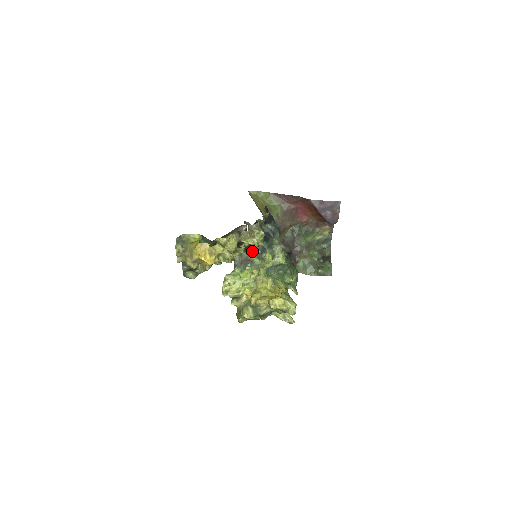
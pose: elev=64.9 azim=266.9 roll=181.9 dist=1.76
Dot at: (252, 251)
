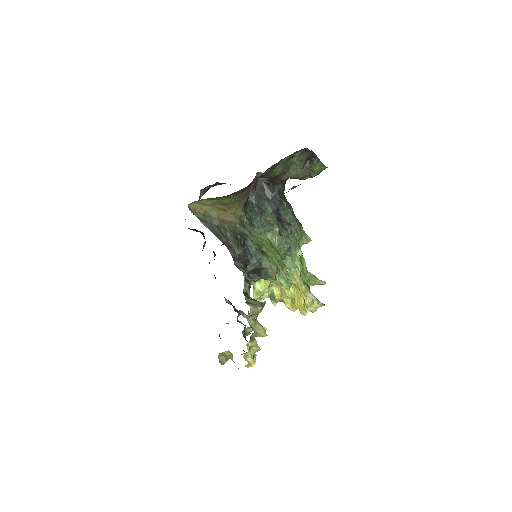
Dot at: occluded
